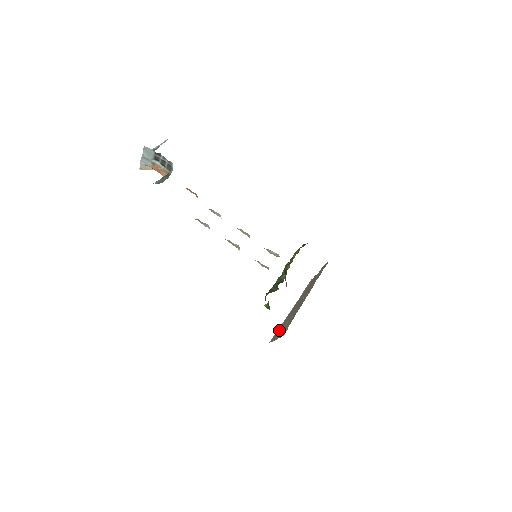
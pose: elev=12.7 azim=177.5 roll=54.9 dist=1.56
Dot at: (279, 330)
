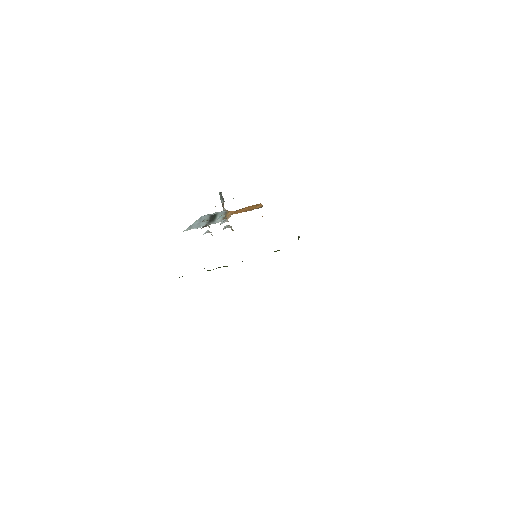
Dot at: occluded
